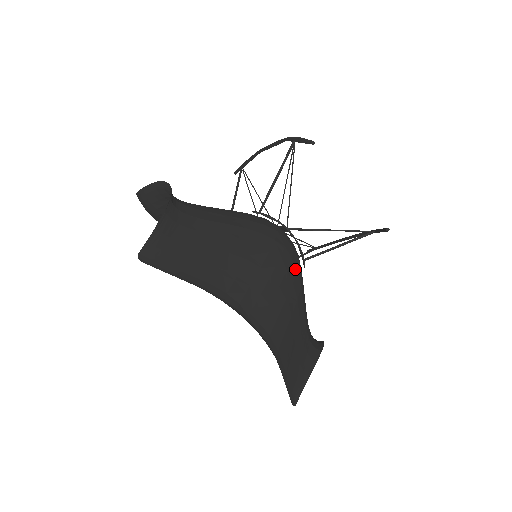
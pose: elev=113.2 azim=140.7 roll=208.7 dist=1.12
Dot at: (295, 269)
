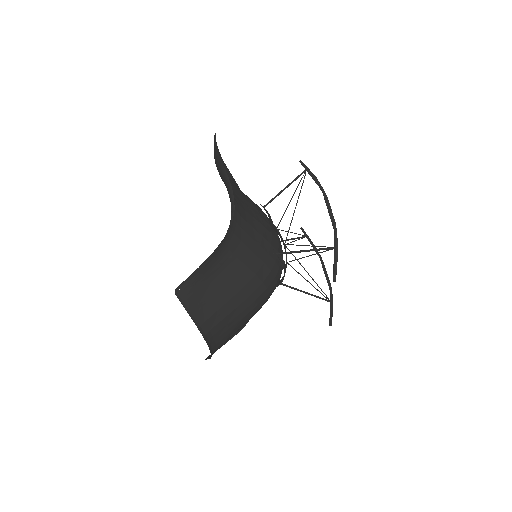
Dot at: occluded
